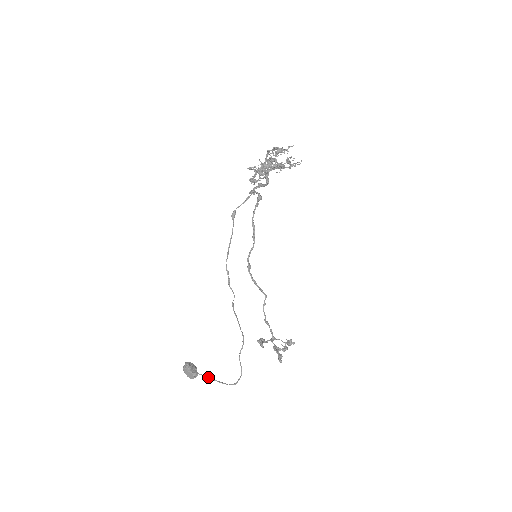
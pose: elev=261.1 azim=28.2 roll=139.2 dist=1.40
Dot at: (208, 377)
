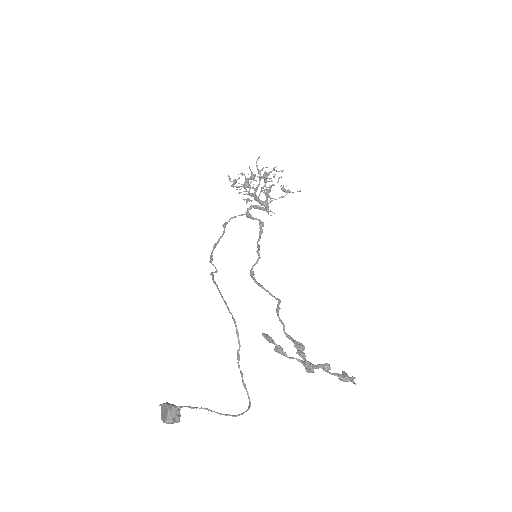
Dot at: (189, 406)
